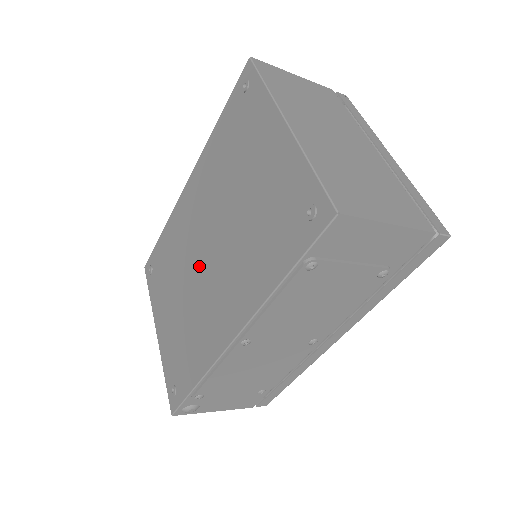
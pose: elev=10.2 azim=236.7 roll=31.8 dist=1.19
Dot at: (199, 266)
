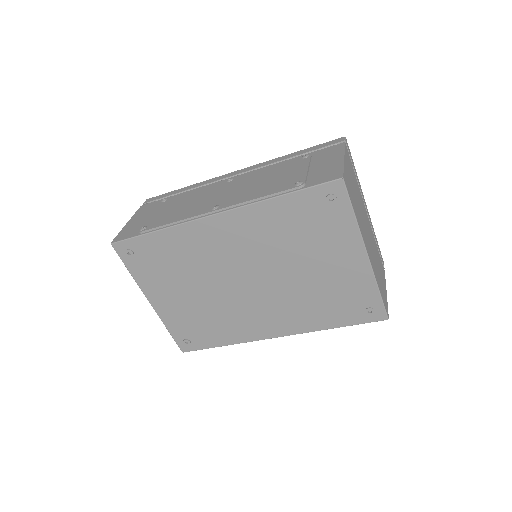
Dot at: (234, 287)
